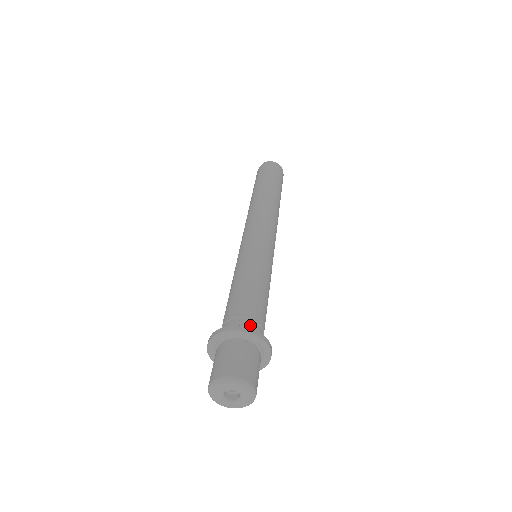
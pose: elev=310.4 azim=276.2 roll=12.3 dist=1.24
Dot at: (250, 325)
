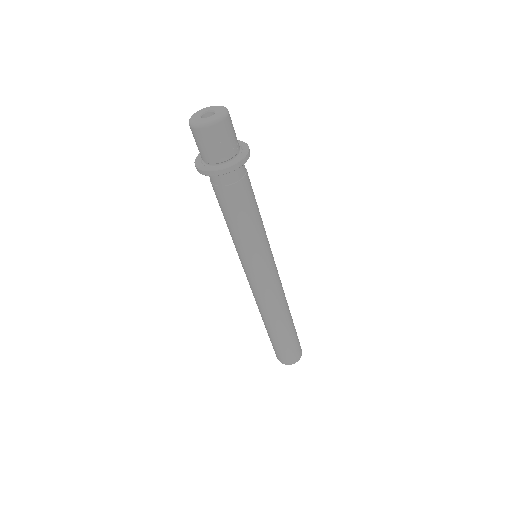
Dot at: occluded
